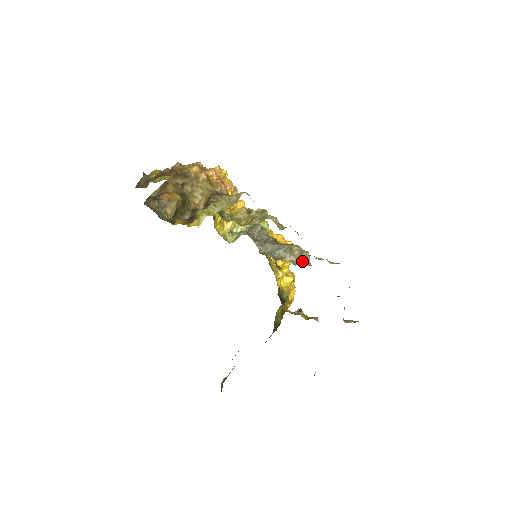
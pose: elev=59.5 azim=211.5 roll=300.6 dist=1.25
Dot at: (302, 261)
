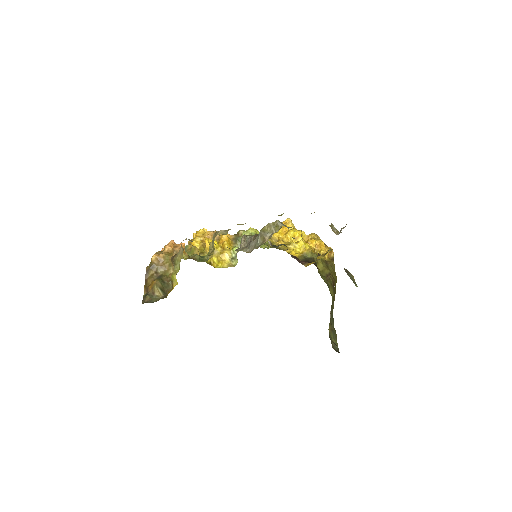
Dot at: (276, 230)
